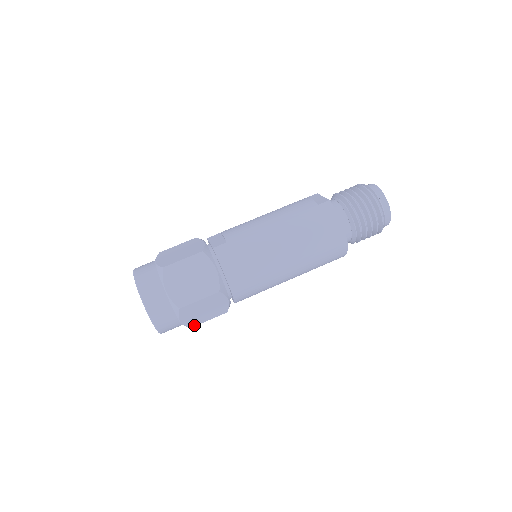
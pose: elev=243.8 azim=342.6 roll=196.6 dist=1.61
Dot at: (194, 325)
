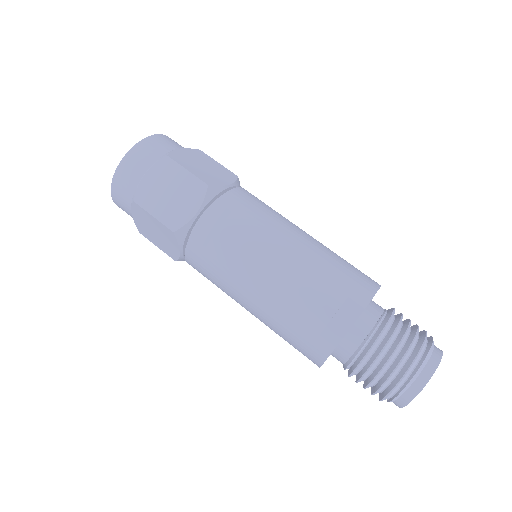
Dot at: occluded
